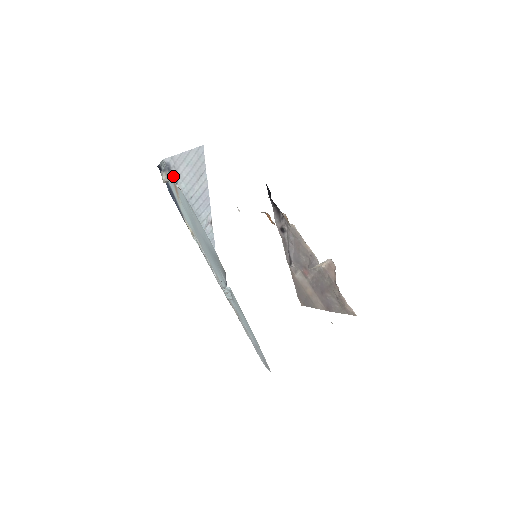
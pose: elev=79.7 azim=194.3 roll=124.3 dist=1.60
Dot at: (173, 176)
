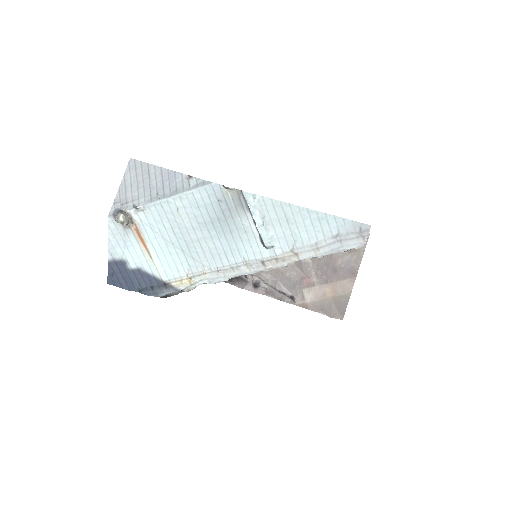
Dot at: (128, 211)
